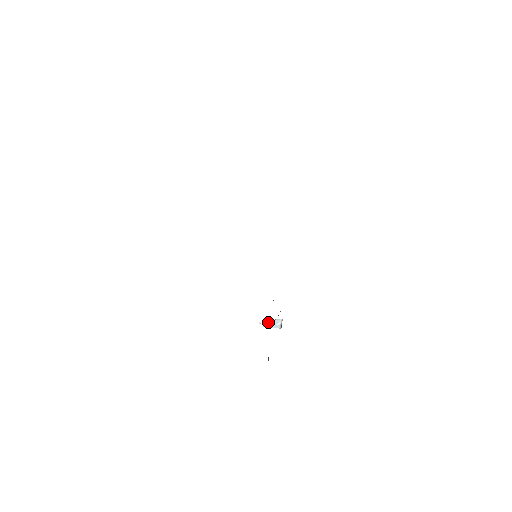
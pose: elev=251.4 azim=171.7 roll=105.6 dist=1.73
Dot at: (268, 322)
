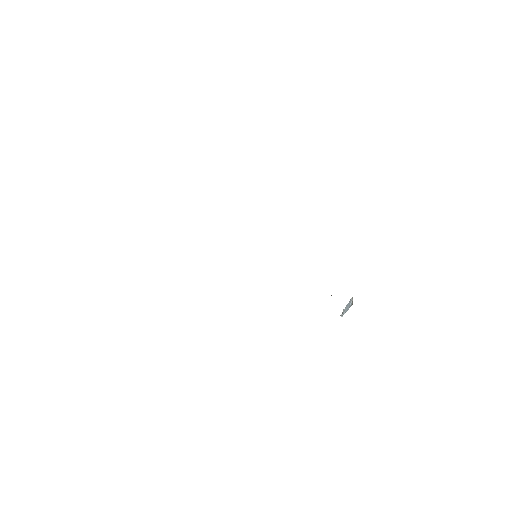
Dot at: (345, 309)
